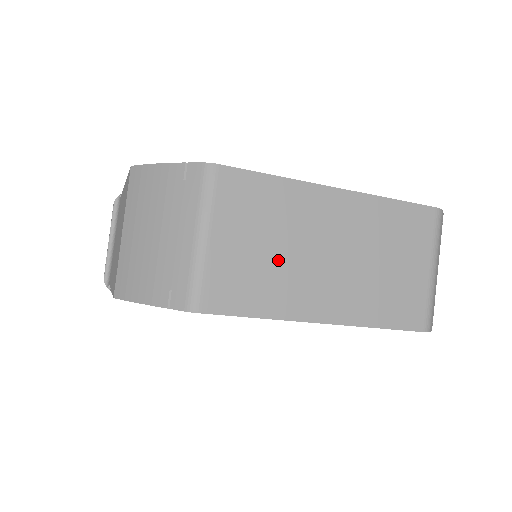
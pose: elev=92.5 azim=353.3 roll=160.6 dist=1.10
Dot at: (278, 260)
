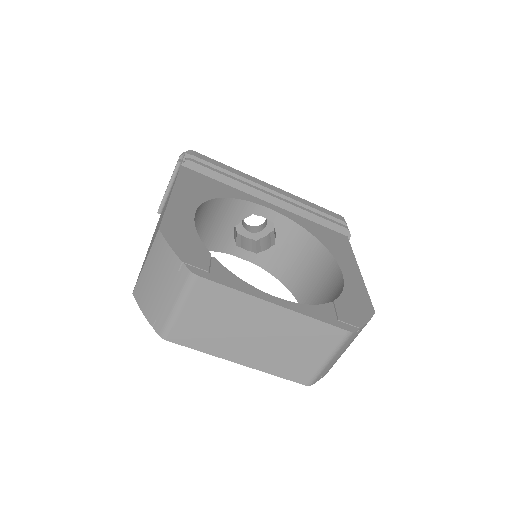
Dot at: (221, 330)
